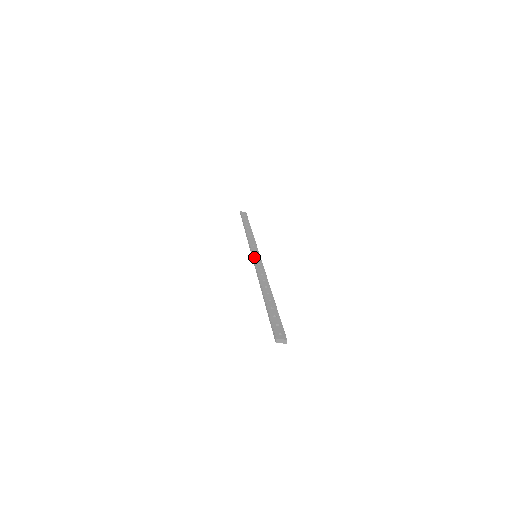
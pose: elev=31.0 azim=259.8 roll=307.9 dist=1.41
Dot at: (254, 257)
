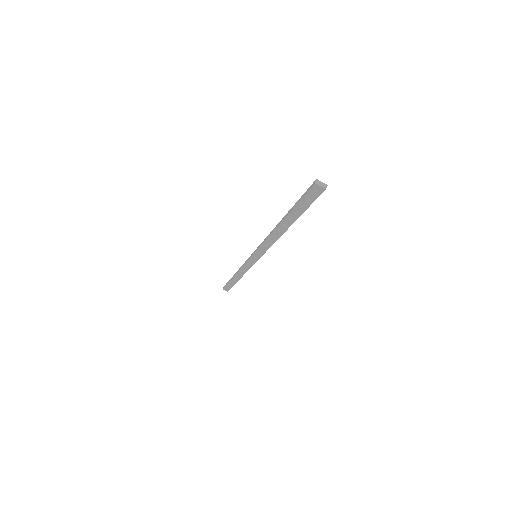
Dot at: occluded
